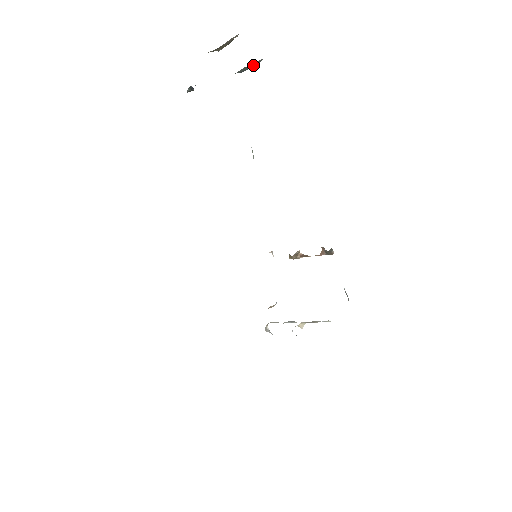
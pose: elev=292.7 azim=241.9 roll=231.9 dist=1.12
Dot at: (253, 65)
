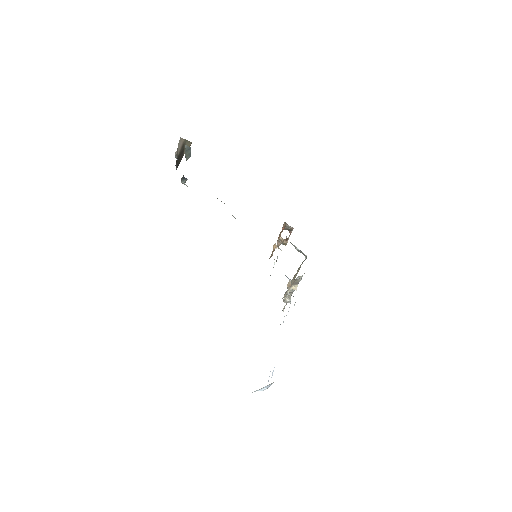
Dot at: (189, 150)
